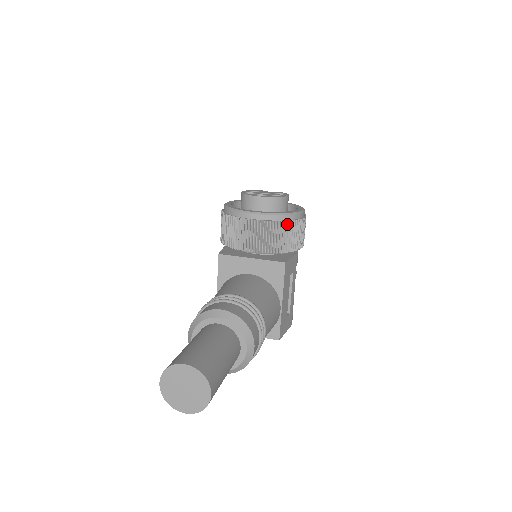
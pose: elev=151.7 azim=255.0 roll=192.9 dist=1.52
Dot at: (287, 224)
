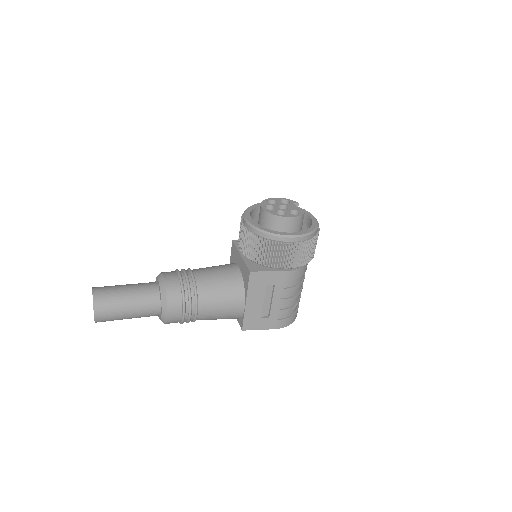
Dot at: (263, 241)
